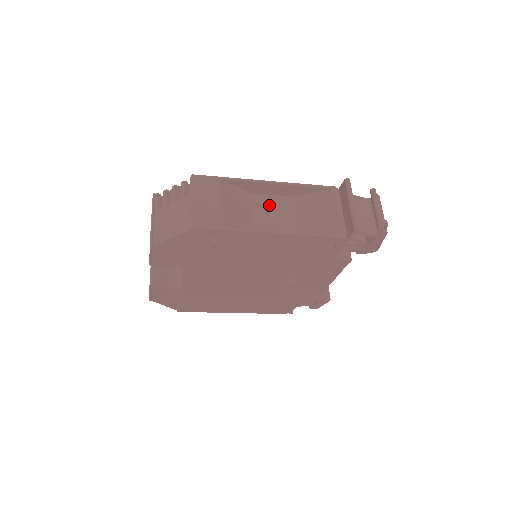
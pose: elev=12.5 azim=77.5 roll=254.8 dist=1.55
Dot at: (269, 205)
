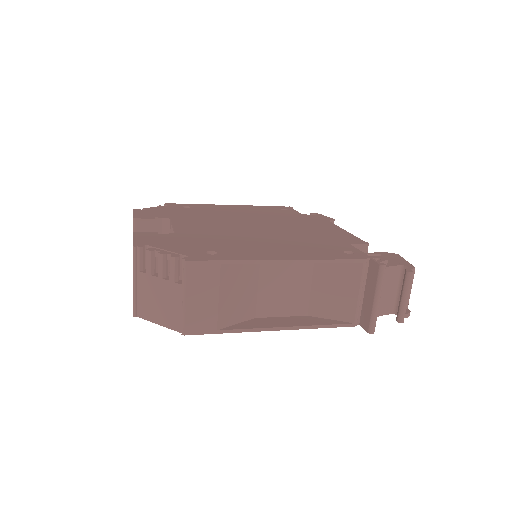
Dot at: (279, 271)
